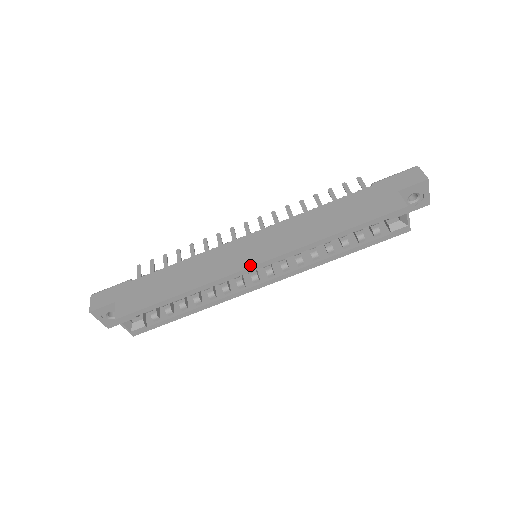
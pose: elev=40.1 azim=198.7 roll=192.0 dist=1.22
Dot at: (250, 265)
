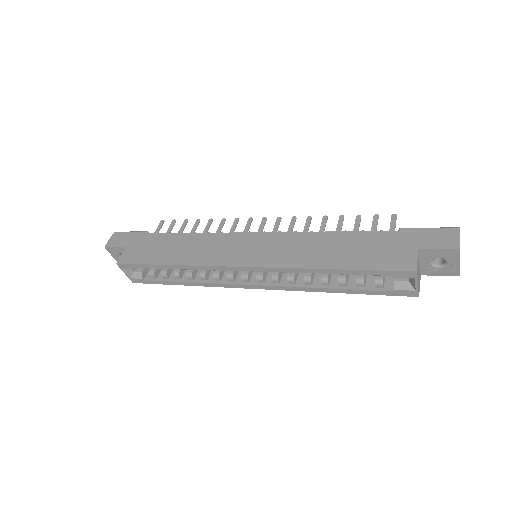
Dot at: (238, 264)
